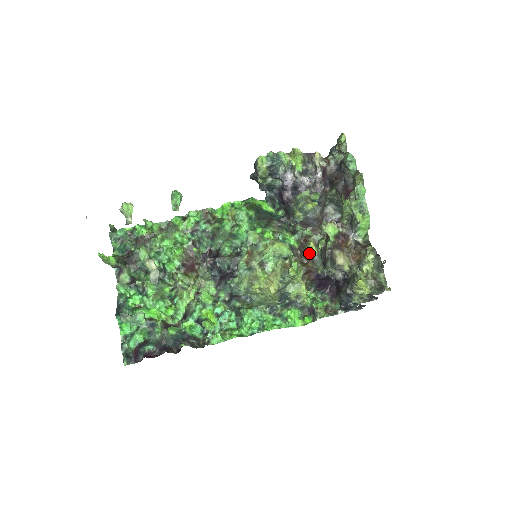
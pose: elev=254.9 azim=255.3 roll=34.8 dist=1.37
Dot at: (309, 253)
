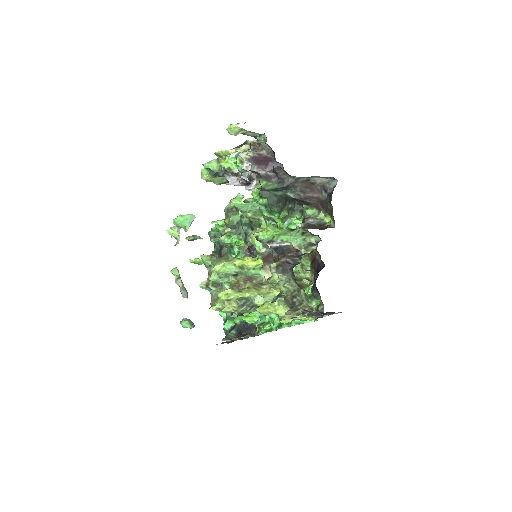
Dot at: (247, 268)
